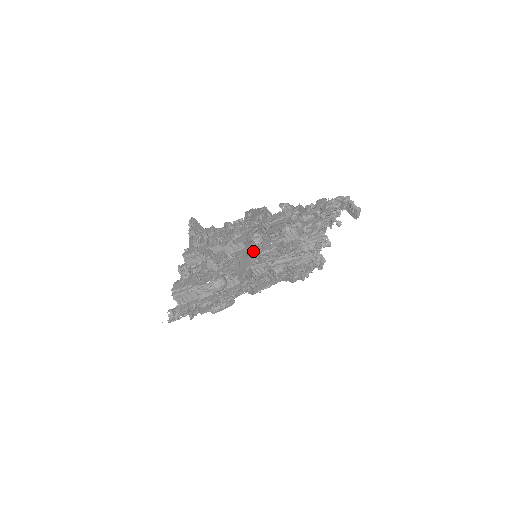
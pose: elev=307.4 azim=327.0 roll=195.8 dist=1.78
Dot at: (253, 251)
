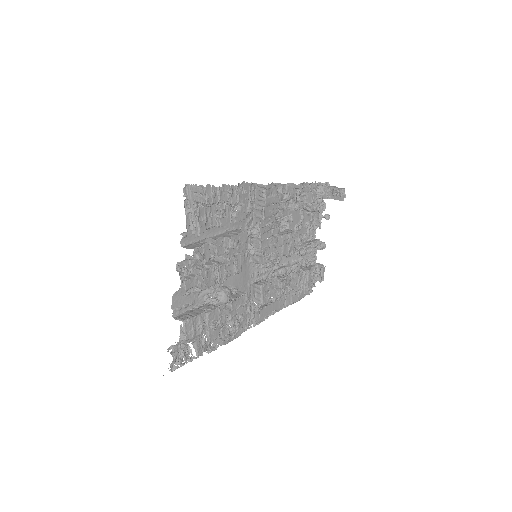
Dot at: (252, 250)
